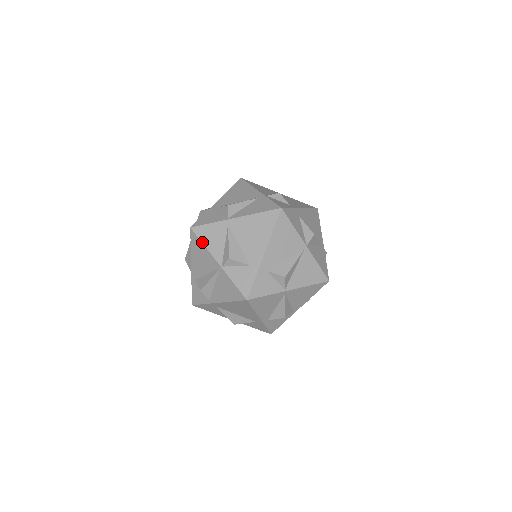
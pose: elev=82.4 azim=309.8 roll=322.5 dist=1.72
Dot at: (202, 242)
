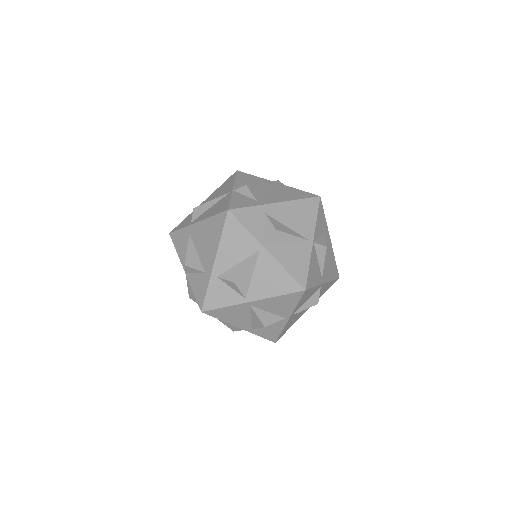
Dot at: (236, 177)
